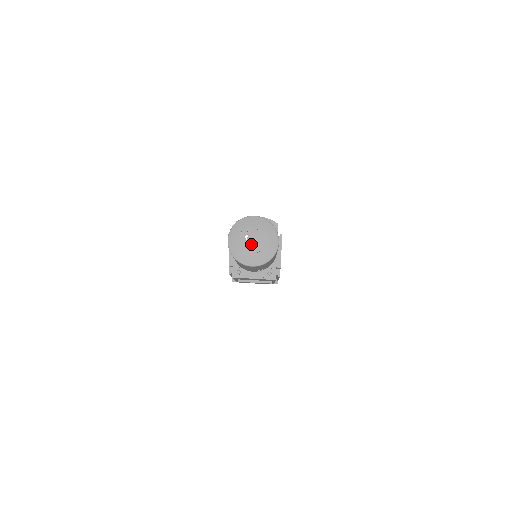
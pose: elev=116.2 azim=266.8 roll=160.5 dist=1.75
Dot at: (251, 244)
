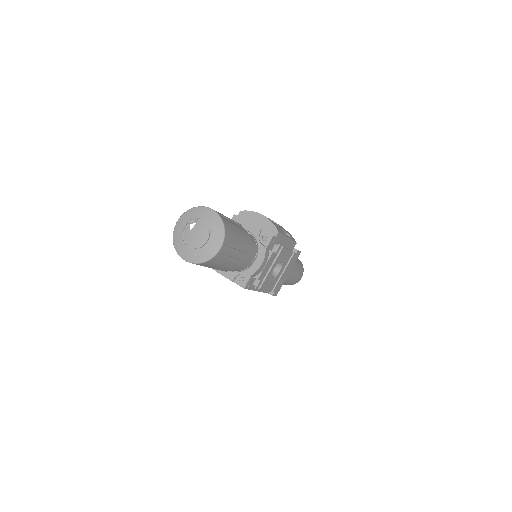
Dot at: (192, 237)
